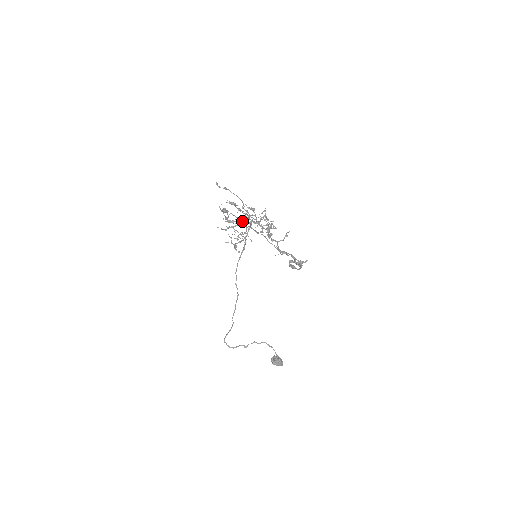
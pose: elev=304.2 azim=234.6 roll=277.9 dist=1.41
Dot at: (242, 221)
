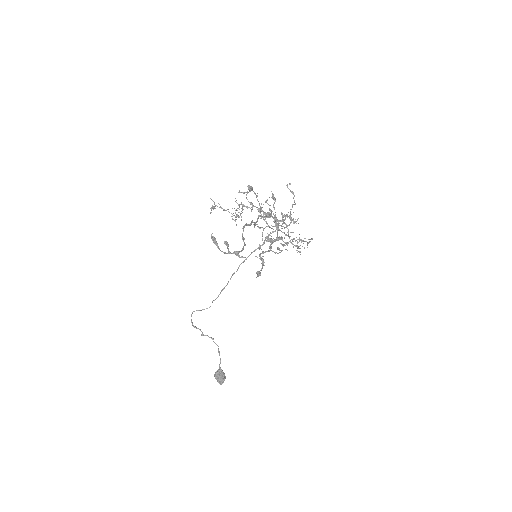
Dot at: (265, 215)
